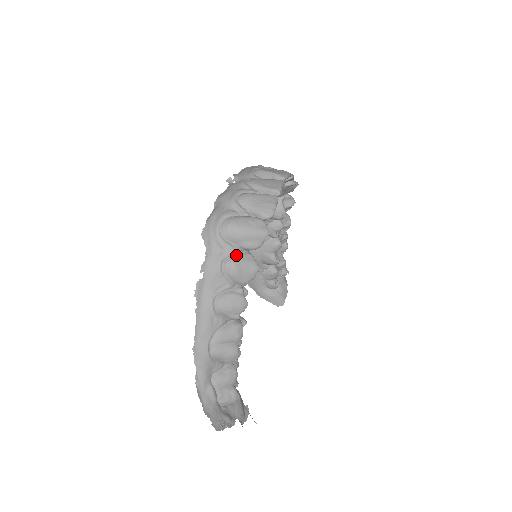
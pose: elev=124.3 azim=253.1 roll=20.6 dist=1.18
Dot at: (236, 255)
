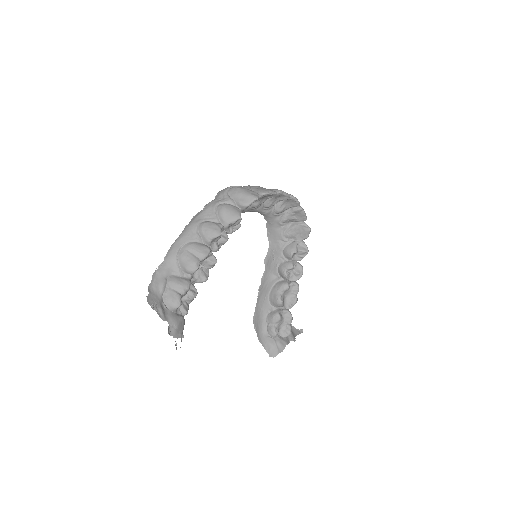
Dot at: (230, 204)
